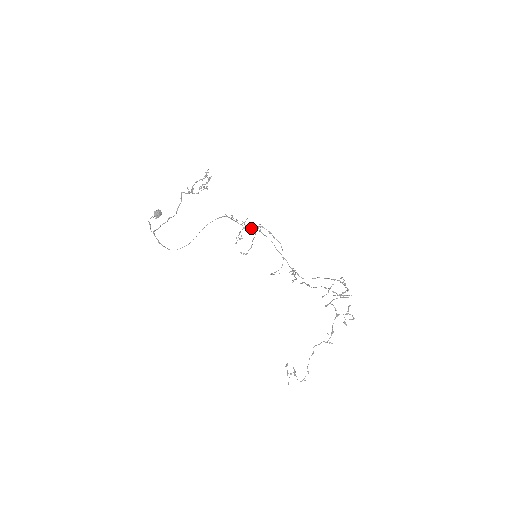
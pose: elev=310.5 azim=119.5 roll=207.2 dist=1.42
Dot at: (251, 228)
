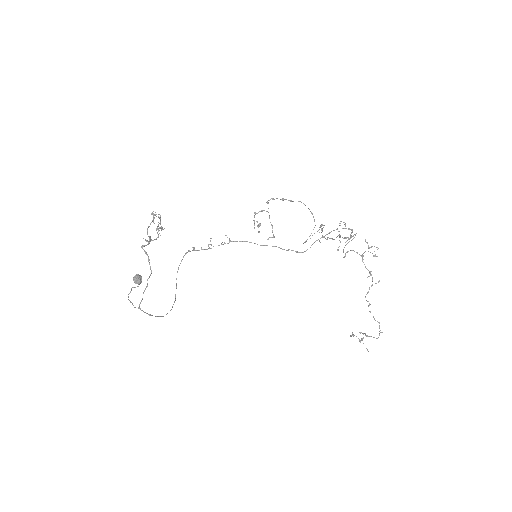
Dot at: occluded
